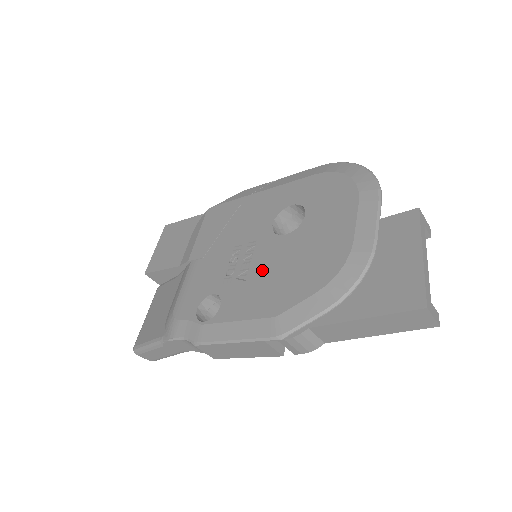
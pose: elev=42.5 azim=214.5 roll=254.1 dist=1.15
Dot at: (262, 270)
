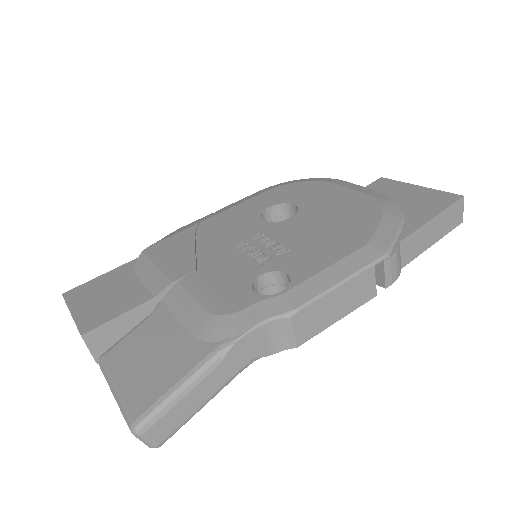
Dot at: (301, 237)
